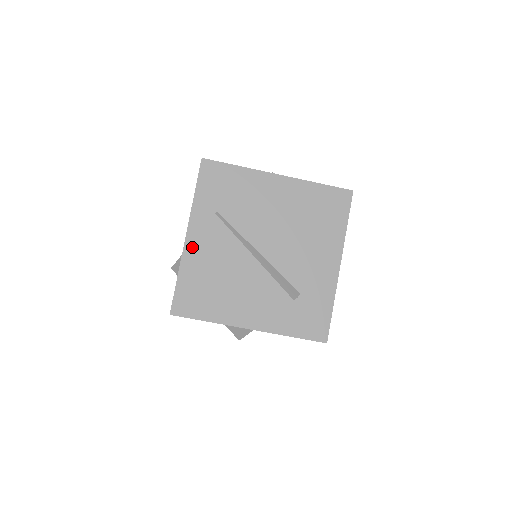
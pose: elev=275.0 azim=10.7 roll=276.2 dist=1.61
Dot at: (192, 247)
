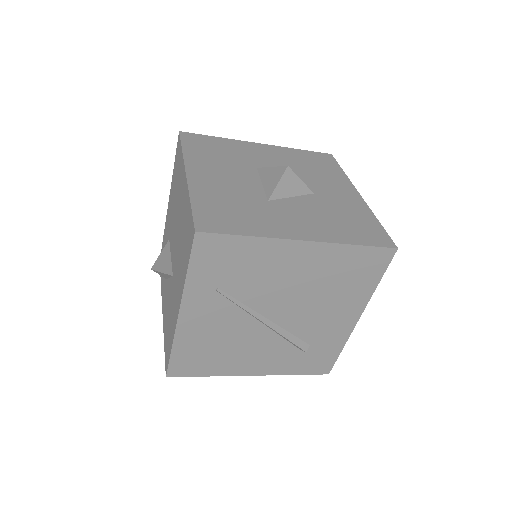
Dot at: (187, 324)
